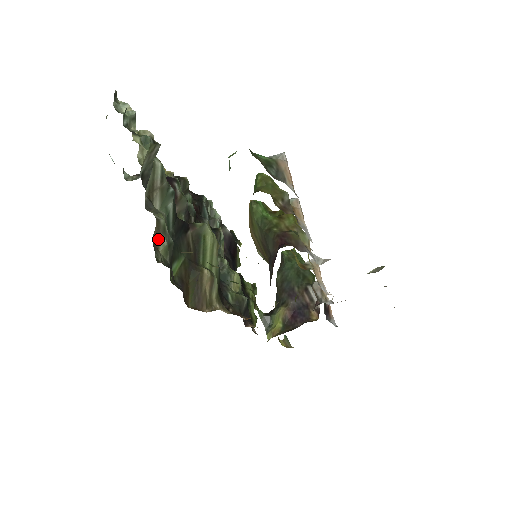
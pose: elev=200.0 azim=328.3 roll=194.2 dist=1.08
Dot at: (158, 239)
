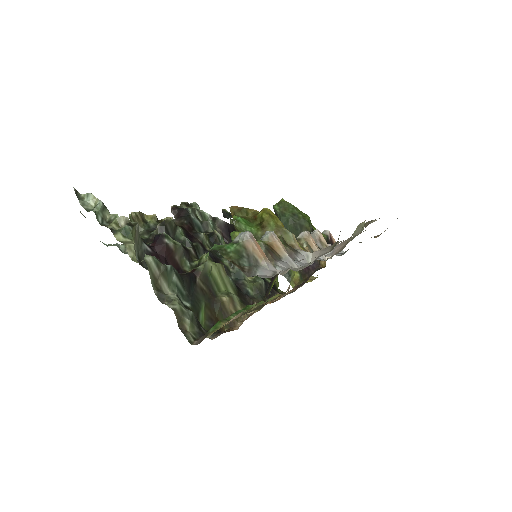
Dot at: (182, 323)
